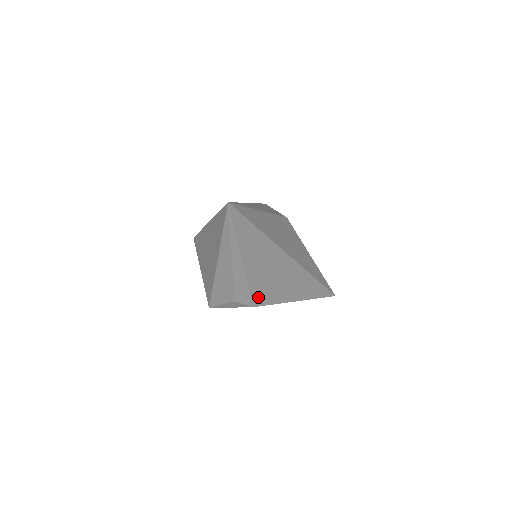
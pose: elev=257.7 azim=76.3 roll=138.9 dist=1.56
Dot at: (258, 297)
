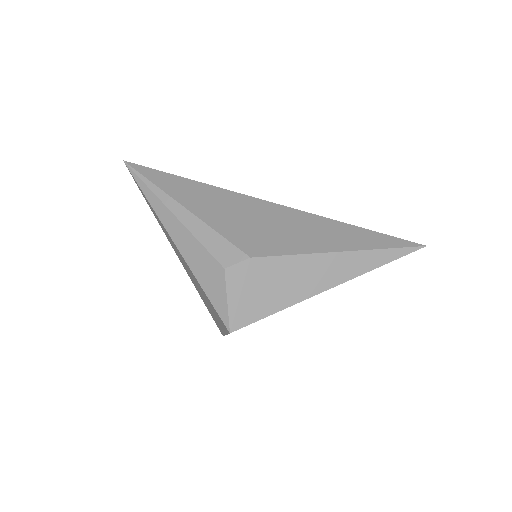
Dot at: (248, 245)
